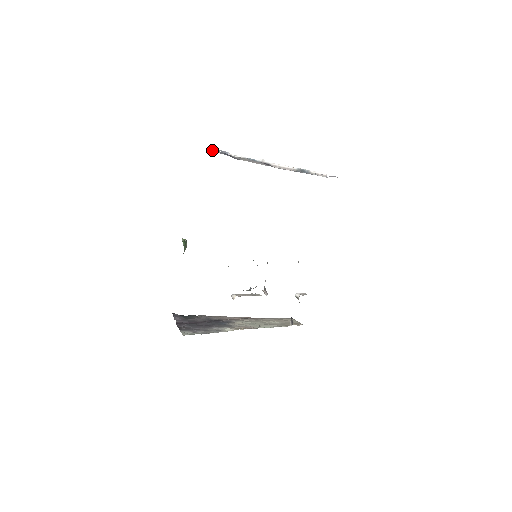
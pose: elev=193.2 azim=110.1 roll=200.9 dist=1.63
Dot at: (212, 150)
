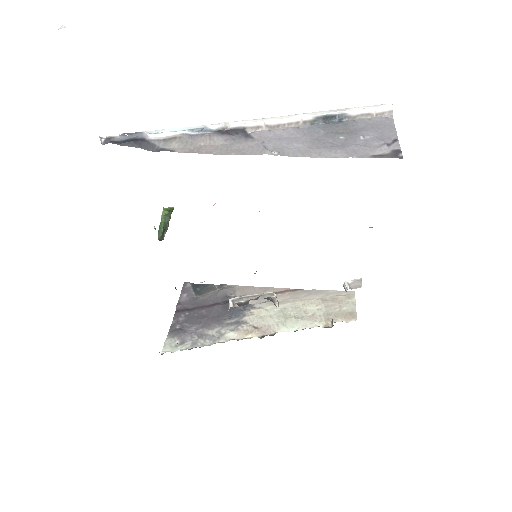
Dot at: (106, 140)
